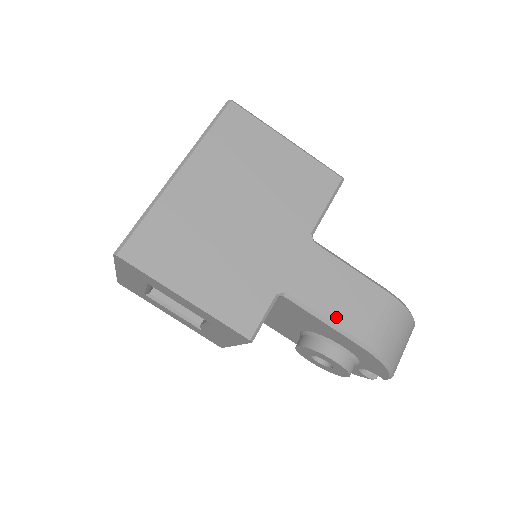
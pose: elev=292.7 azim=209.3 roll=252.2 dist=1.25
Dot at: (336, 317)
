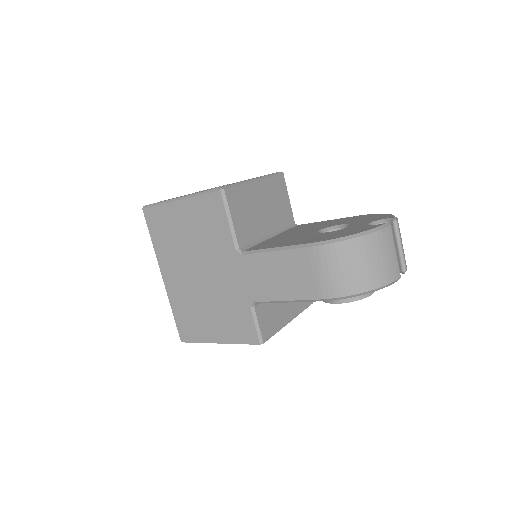
Dot at: (291, 295)
